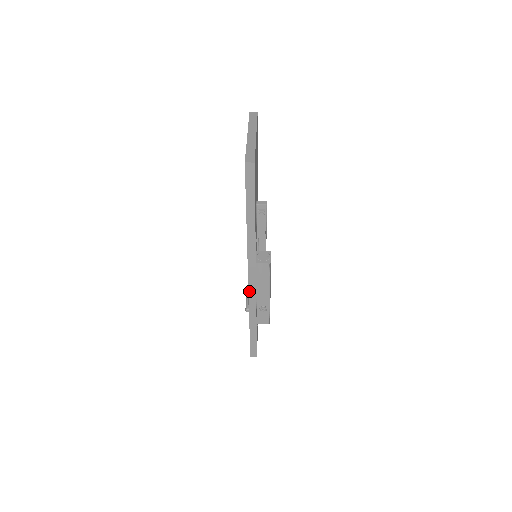
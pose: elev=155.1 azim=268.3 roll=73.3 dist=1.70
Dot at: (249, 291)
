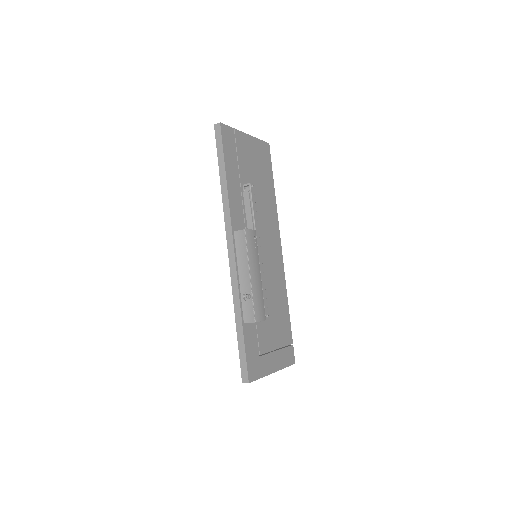
Dot at: (230, 269)
